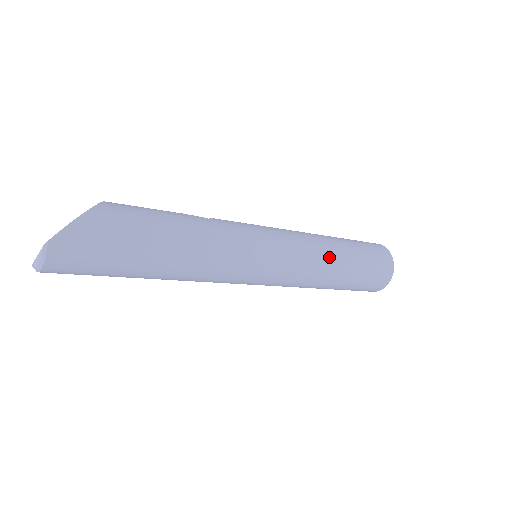
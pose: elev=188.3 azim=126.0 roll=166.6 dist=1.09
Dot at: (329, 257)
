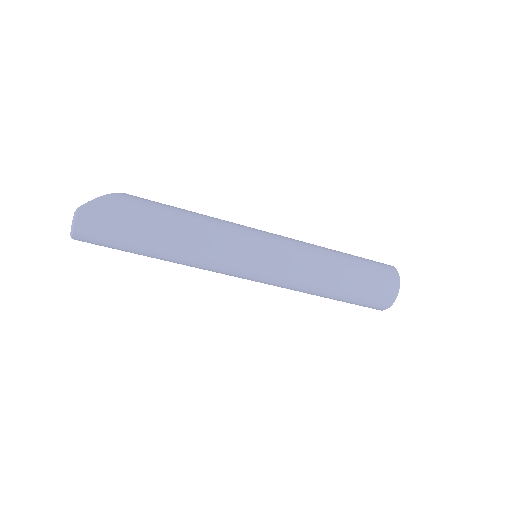
Dot at: (324, 260)
